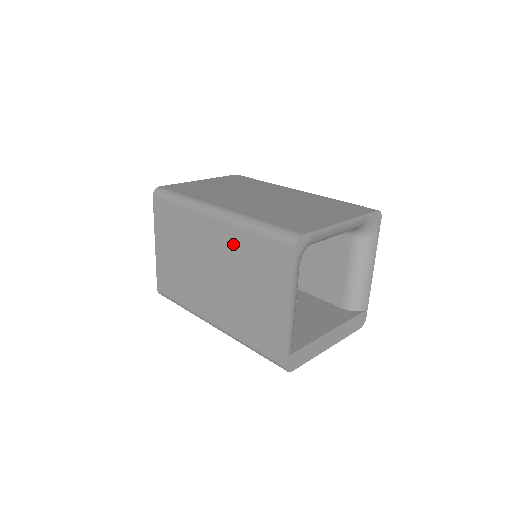
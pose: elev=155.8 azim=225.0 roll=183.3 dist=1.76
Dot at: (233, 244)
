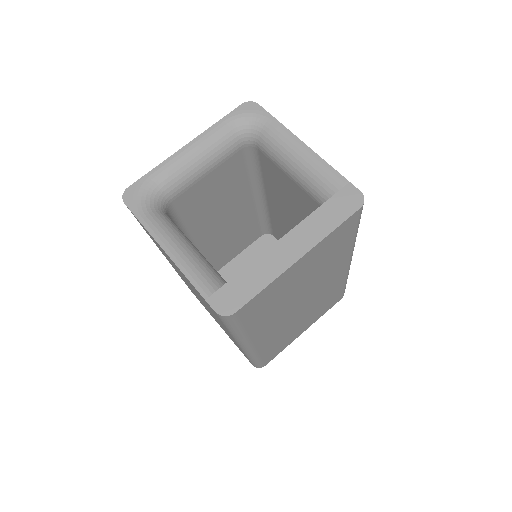
Dot at: (166, 257)
